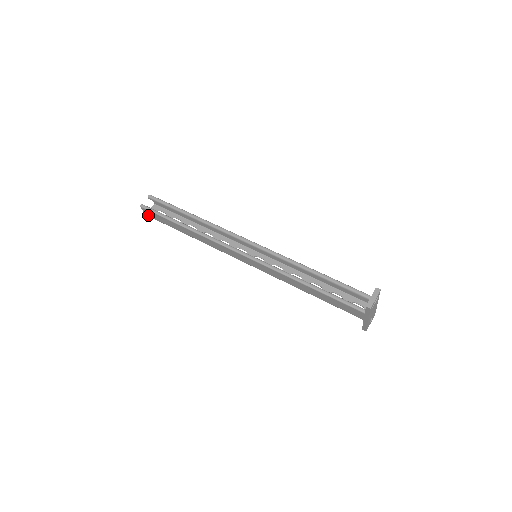
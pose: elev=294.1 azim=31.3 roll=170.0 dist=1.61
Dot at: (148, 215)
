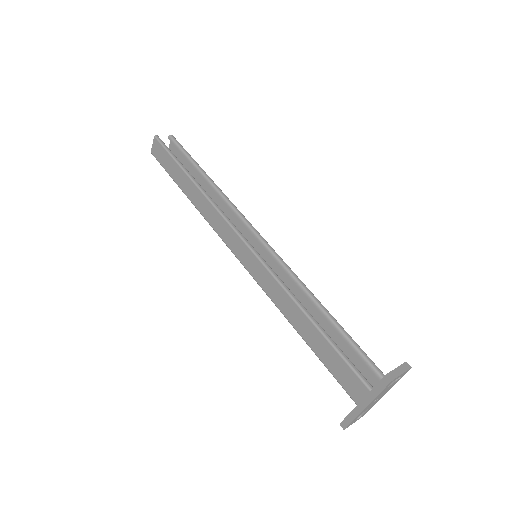
Dot at: (154, 153)
